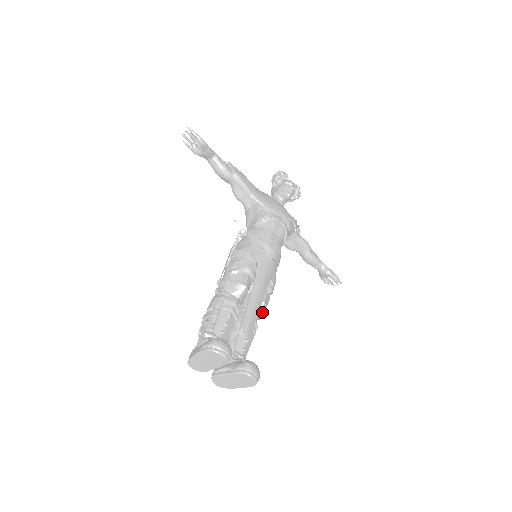
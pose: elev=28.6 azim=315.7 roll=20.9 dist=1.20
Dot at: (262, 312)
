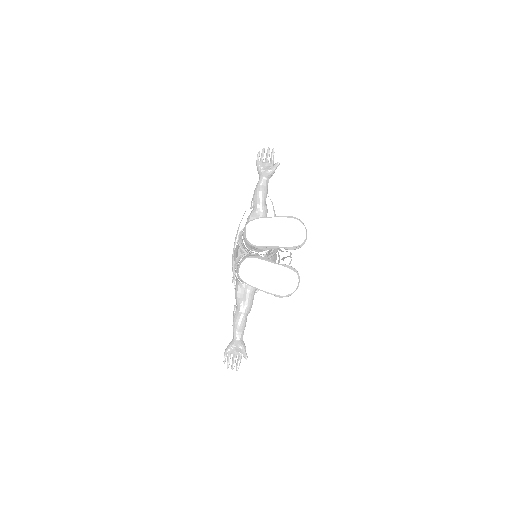
Dot at: occluded
